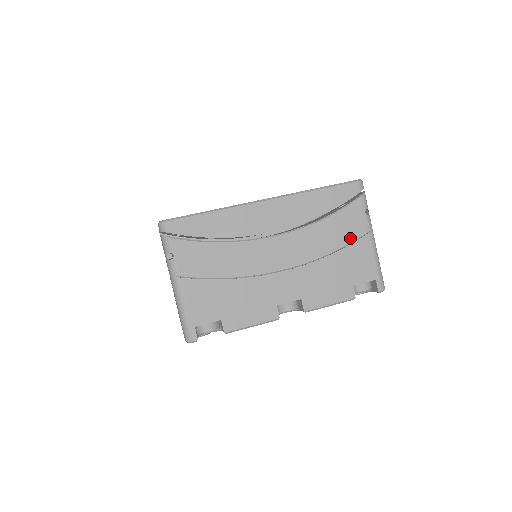
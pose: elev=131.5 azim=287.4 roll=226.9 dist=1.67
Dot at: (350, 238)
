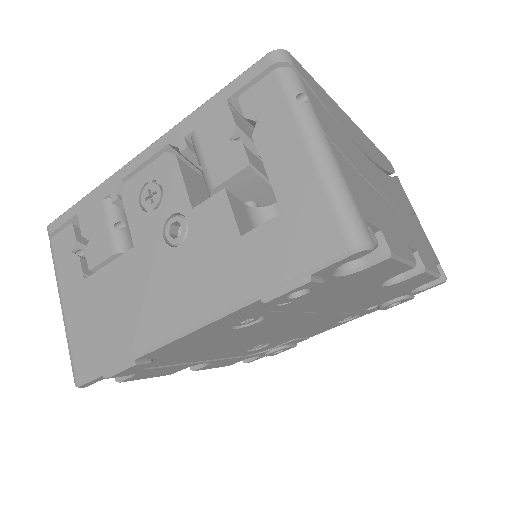
Dot at: (410, 209)
